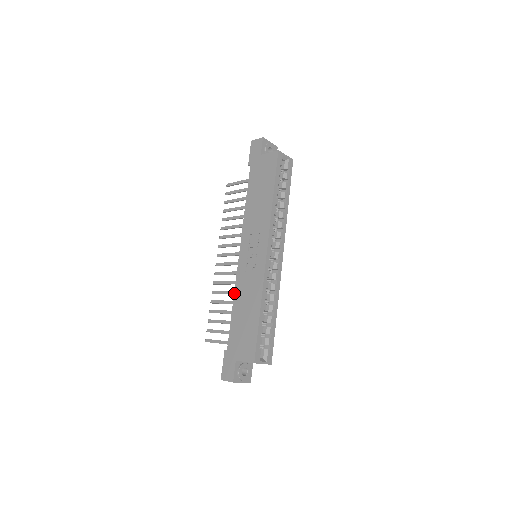
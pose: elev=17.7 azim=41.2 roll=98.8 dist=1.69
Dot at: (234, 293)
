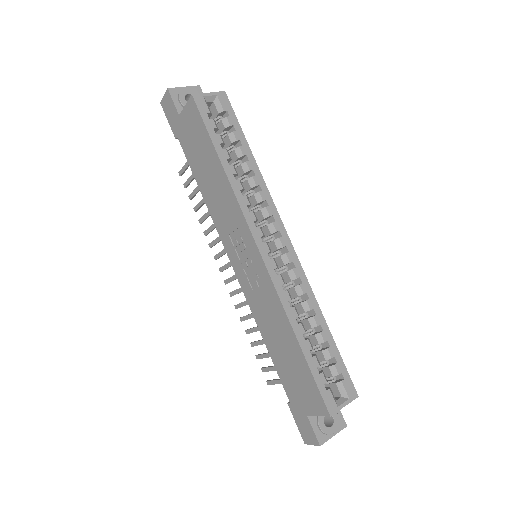
Dot at: (256, 323)
